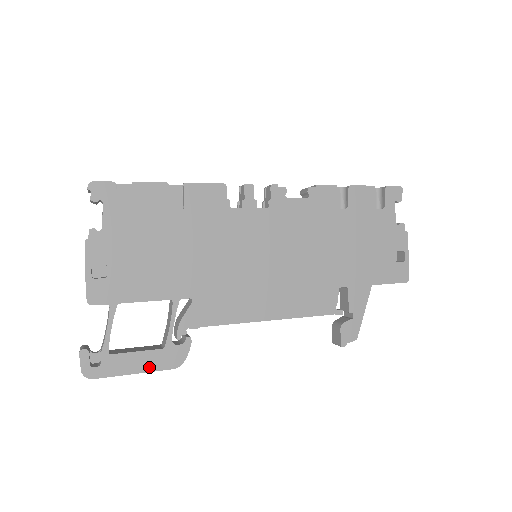
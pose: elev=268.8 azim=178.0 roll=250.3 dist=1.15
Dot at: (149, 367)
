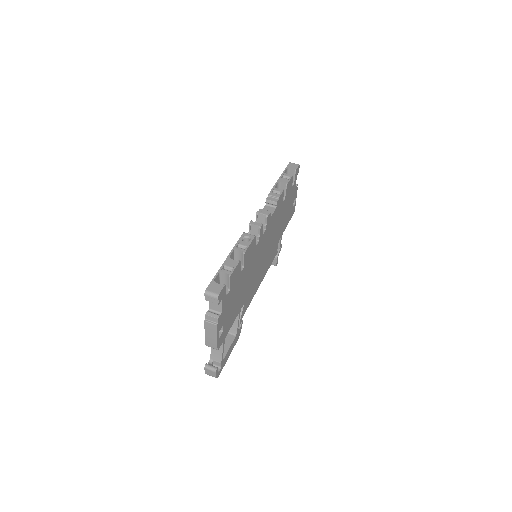
Dot at: (232, 348)
